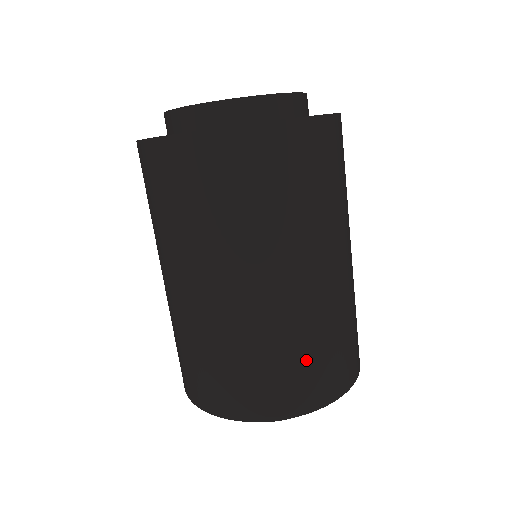
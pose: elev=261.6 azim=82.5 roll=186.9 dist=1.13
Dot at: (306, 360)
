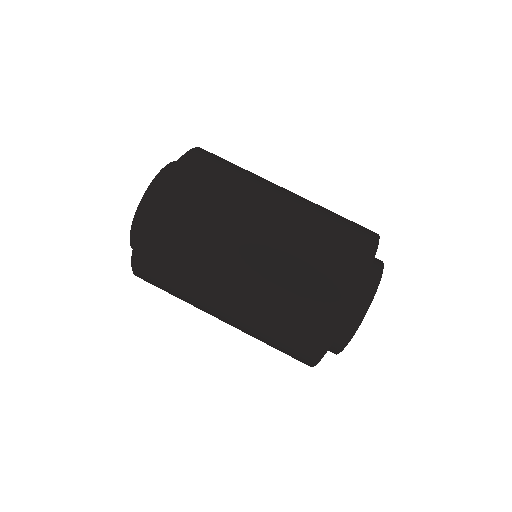
Dot at: (310, 284)
